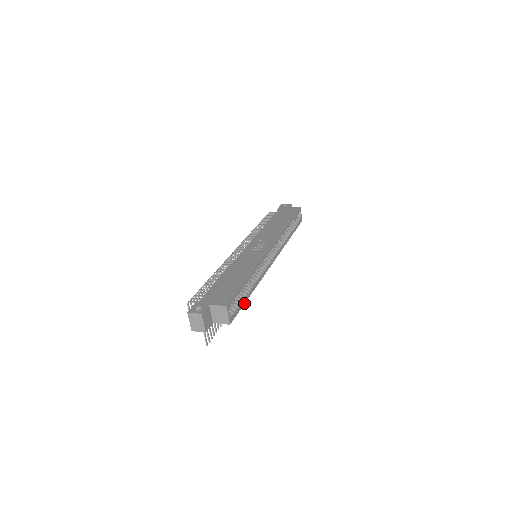
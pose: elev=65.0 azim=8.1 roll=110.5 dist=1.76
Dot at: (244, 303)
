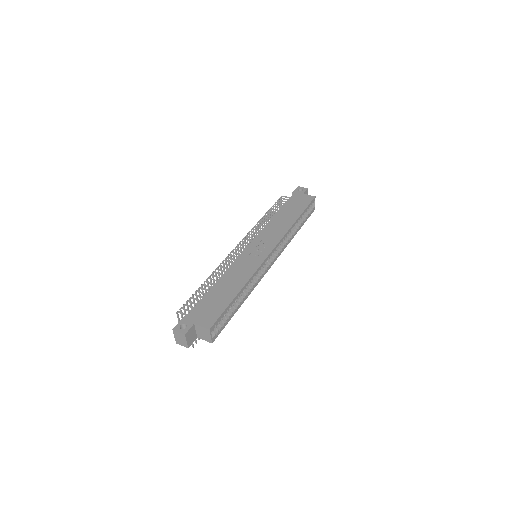
Dot at: occluded
